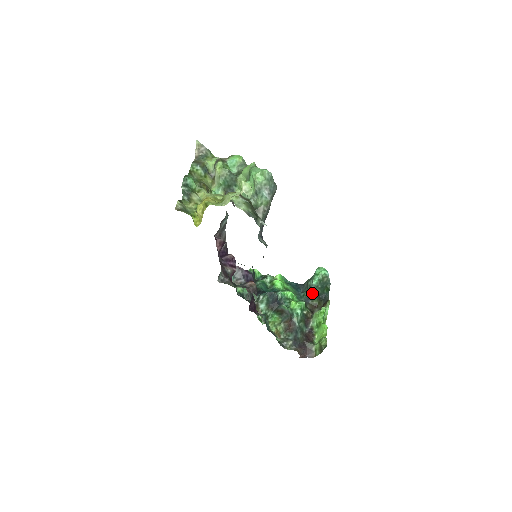
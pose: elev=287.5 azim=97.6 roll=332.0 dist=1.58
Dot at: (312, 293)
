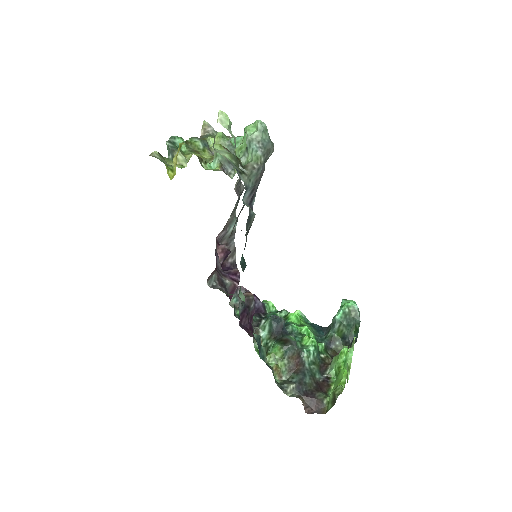
Dot at: (336, 334)
